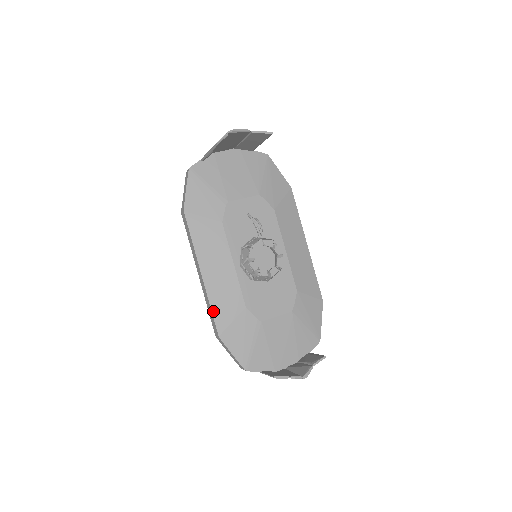
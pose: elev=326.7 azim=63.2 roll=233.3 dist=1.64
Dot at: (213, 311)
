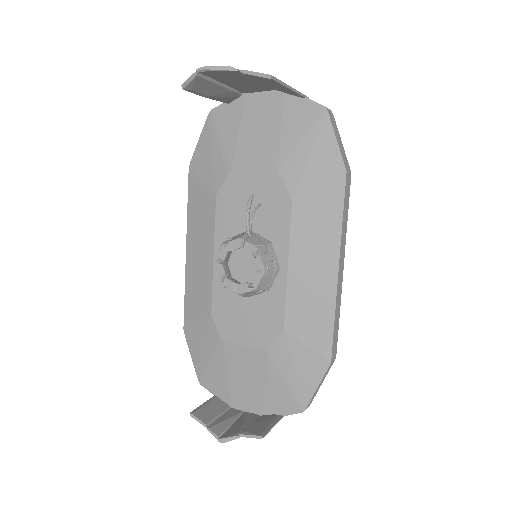
Dot at: (185, 299)
